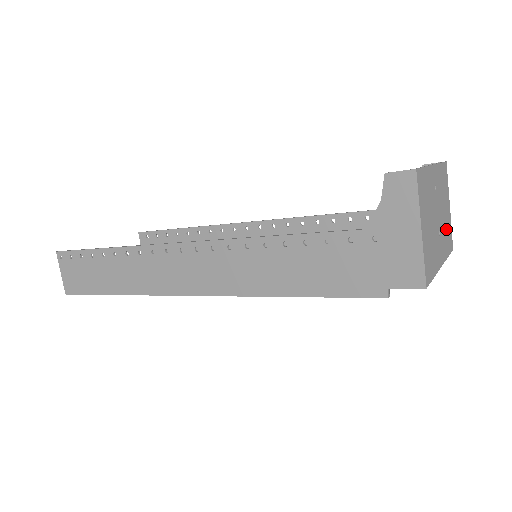
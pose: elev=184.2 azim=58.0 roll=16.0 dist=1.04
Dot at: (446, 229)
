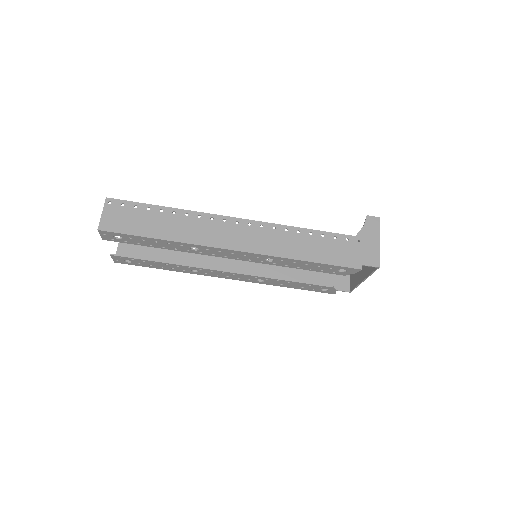
Dot at: (356, 274)
